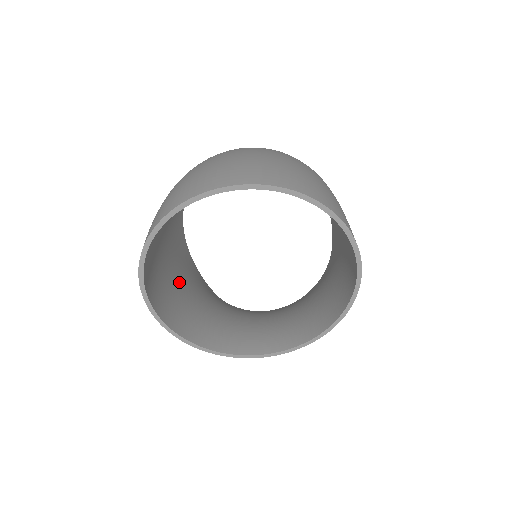
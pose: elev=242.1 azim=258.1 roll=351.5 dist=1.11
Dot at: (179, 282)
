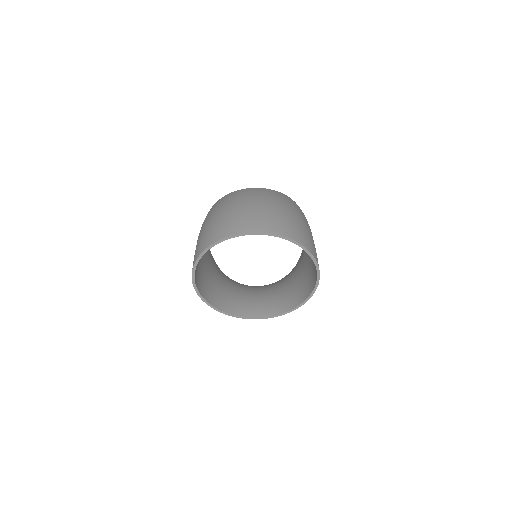
Dot at: (205, 265)
